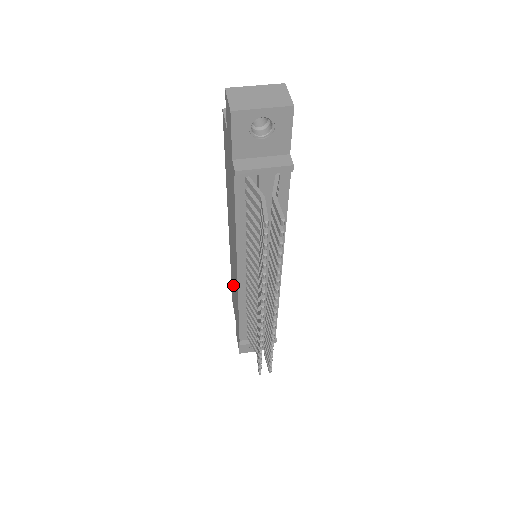
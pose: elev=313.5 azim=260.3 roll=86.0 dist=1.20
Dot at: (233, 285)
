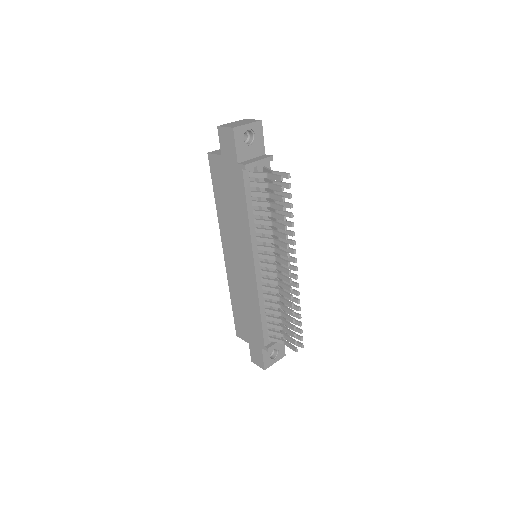
Dot at: (240, 304)
